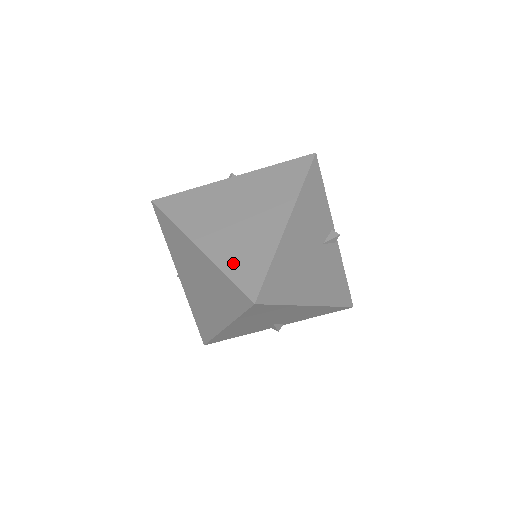
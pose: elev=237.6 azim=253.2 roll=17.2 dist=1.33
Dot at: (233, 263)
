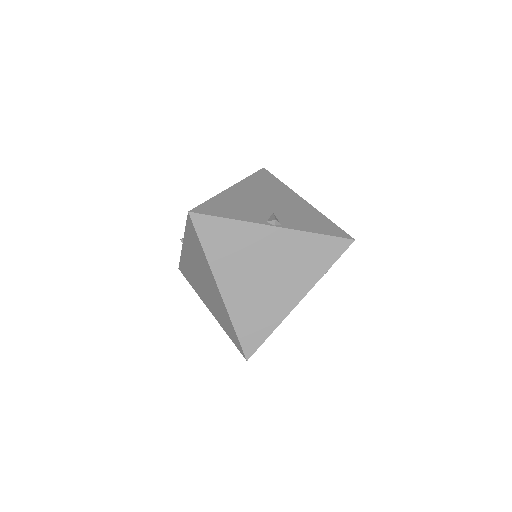
Dot at: (244, 321)
